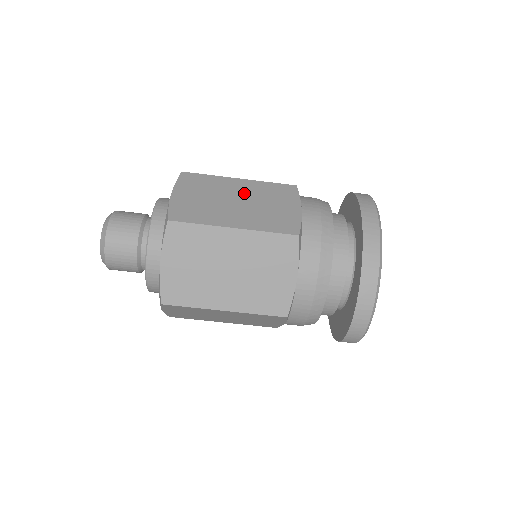
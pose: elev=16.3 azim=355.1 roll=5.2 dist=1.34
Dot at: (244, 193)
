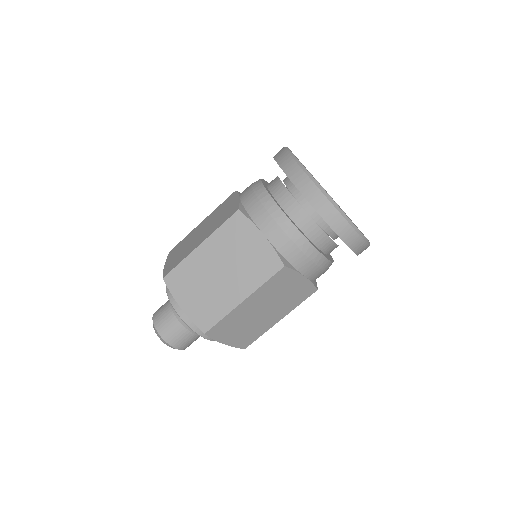
Dot at: (205, 225)
